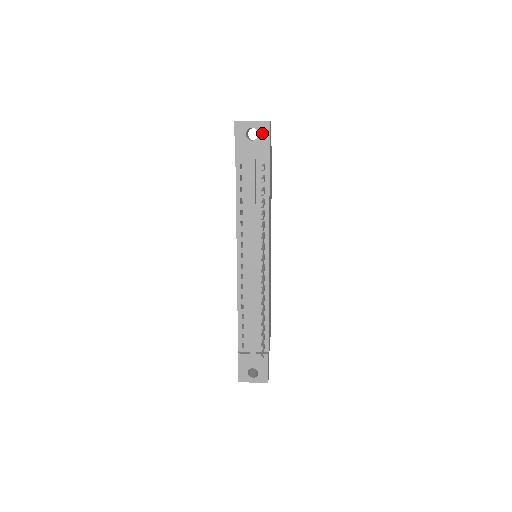
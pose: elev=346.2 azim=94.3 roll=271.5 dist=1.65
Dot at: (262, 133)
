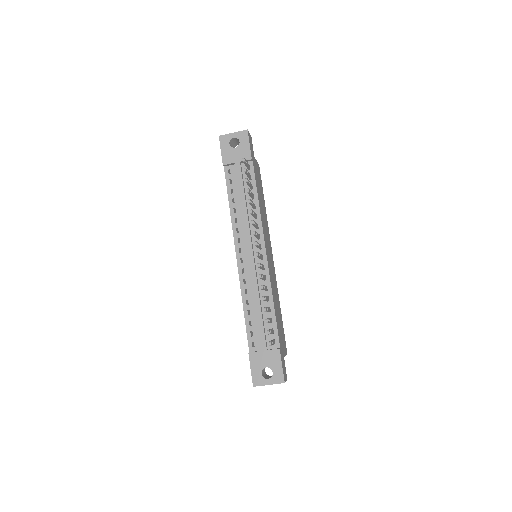
Dot at: (243, 140)
